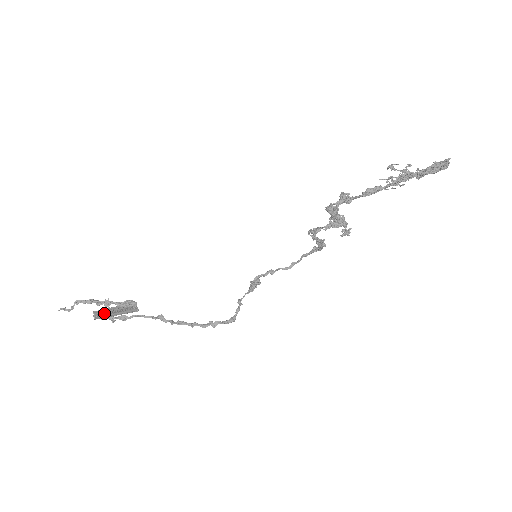
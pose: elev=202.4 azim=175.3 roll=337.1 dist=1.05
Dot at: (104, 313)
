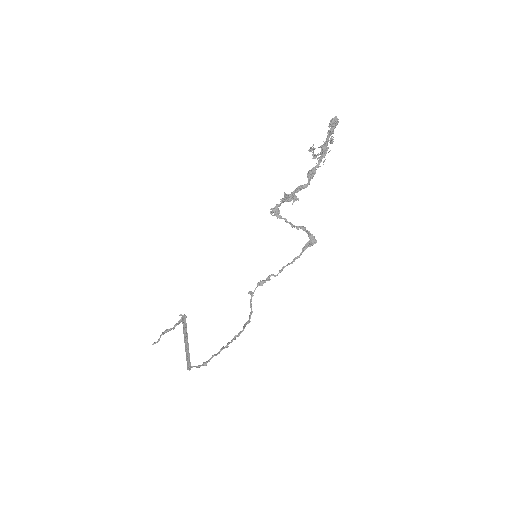
Dot at: (189, 356)
